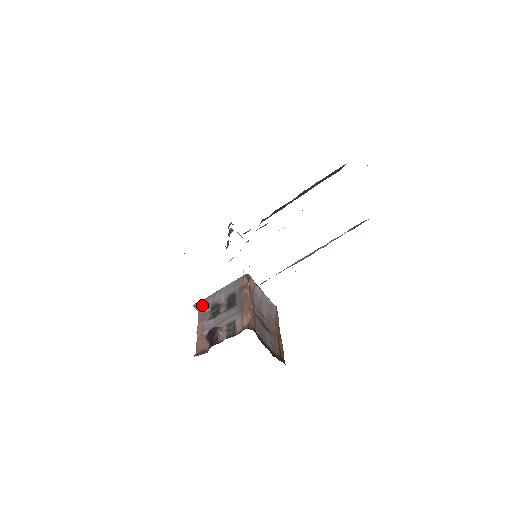
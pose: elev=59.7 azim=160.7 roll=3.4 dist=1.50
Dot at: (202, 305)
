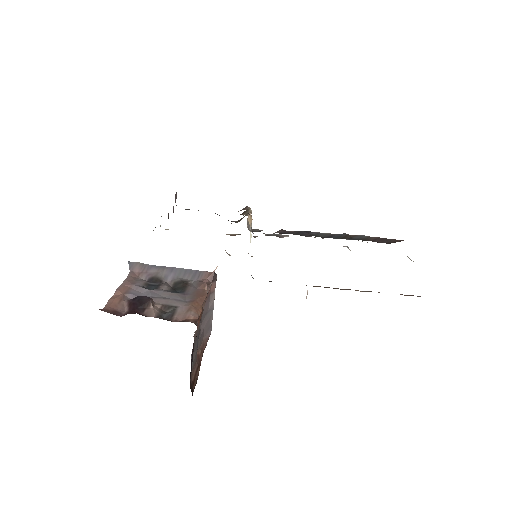
Dot at: (140, 268)
